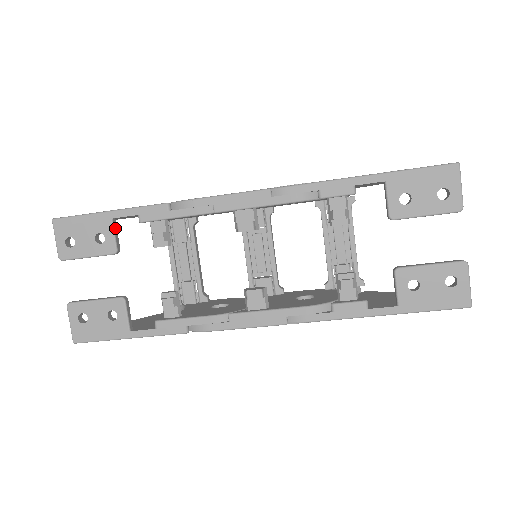
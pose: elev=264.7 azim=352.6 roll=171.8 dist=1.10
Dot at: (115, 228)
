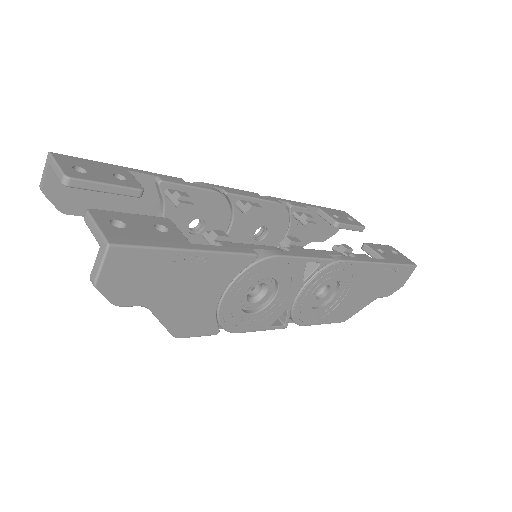
Dot at: occluded
